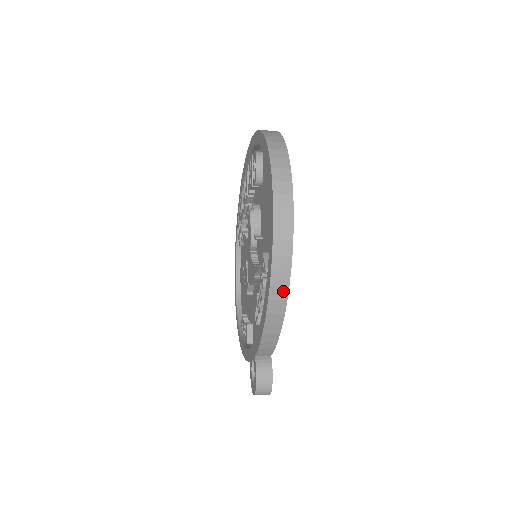
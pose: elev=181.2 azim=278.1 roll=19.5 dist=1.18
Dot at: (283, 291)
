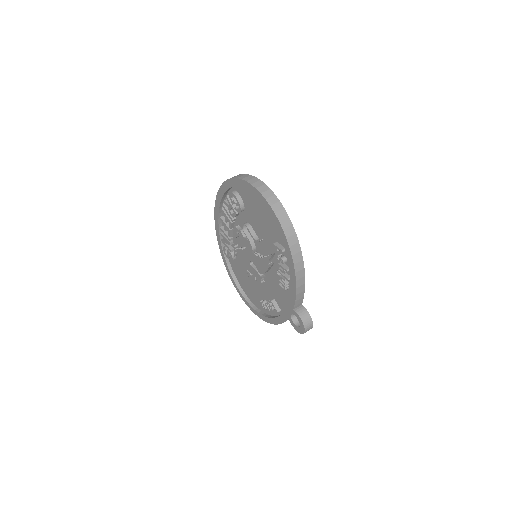
Dot at: (299, 255)
